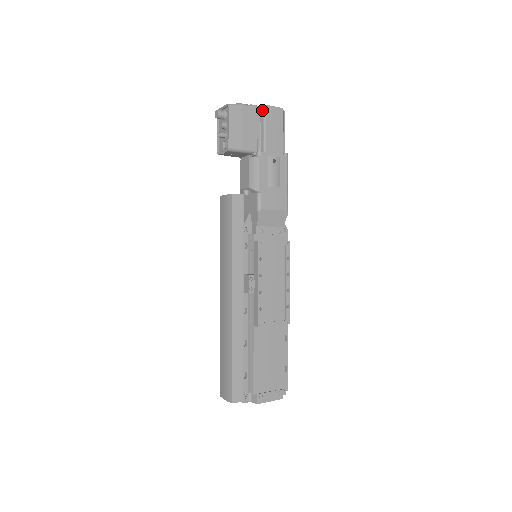
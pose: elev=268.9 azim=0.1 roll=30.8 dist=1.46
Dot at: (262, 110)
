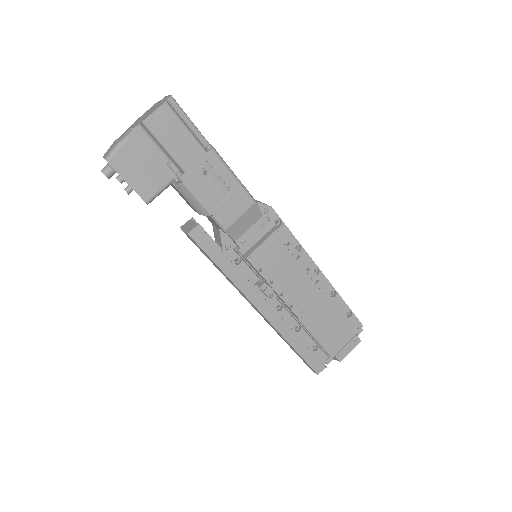
Dot at: (145, 128)
